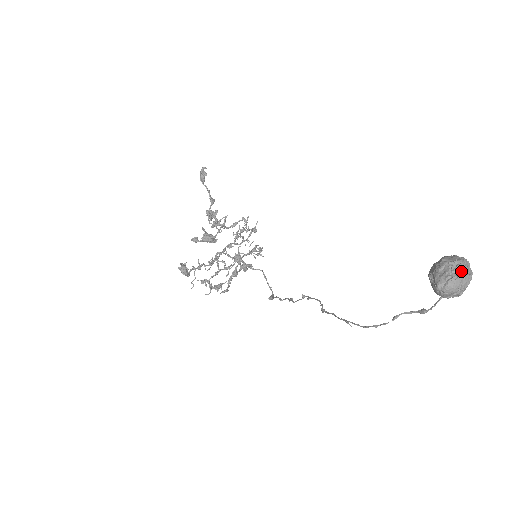
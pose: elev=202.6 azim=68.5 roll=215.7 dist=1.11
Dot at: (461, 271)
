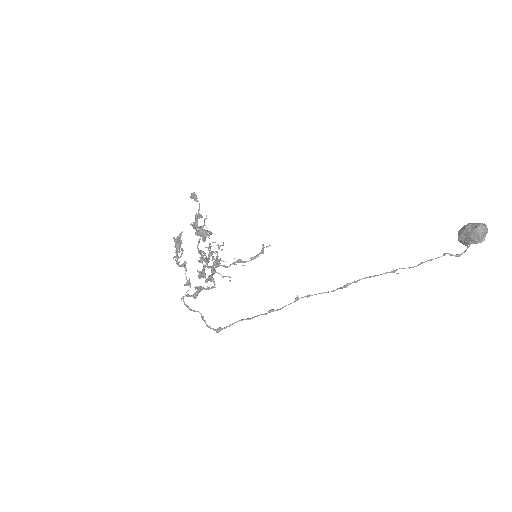
Dot at: occluded
